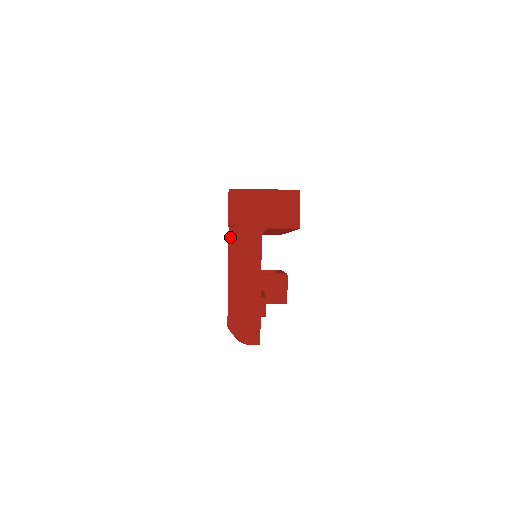
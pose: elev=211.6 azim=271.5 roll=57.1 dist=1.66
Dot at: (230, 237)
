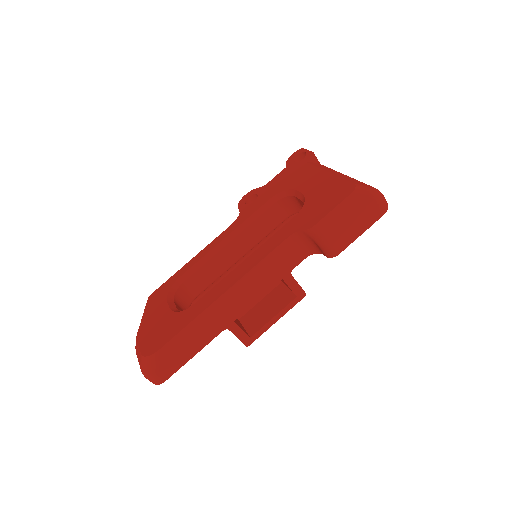
Dot at: (313, 164)
